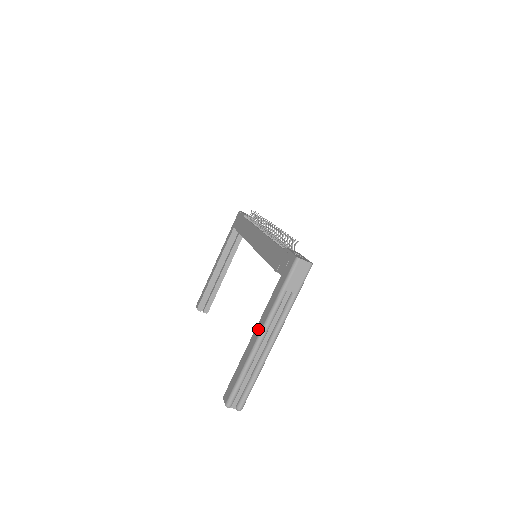
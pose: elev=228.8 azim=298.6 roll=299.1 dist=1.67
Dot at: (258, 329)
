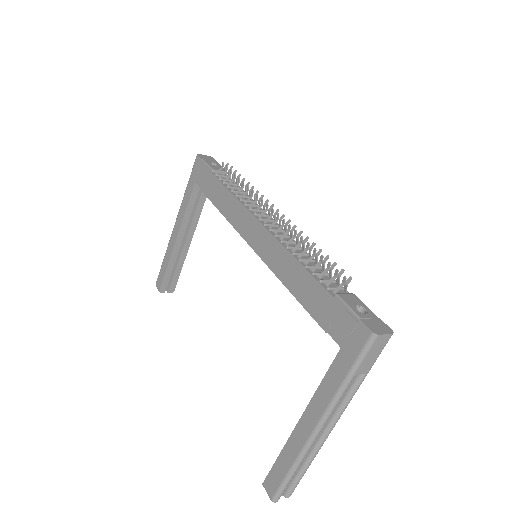
Dot at: (310, 418)
